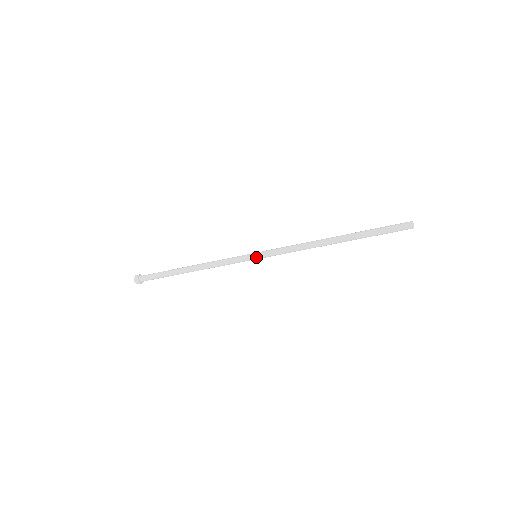
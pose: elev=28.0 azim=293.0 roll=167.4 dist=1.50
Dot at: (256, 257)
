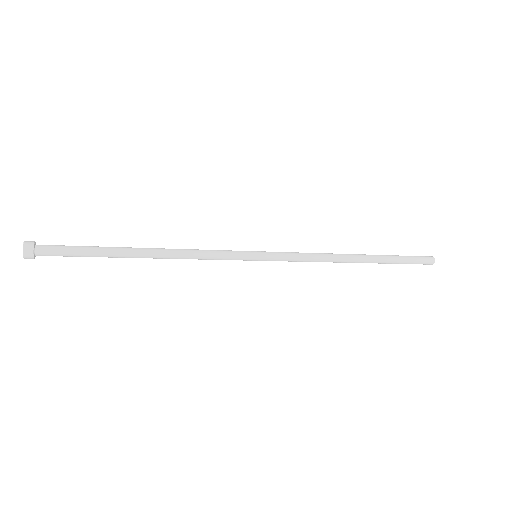
Dot at: occluded
